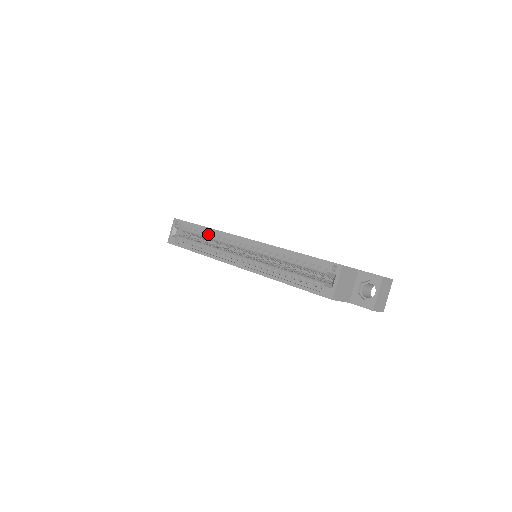
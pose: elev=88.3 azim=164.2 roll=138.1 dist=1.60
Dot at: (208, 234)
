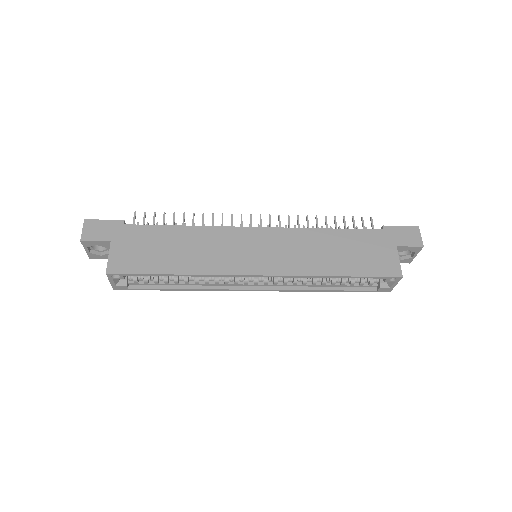
Dot at: occluded
